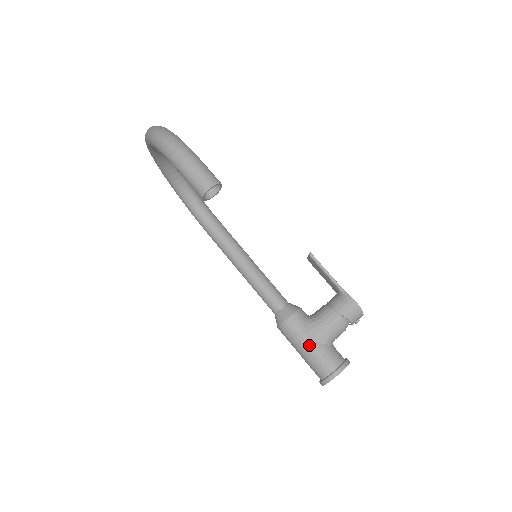
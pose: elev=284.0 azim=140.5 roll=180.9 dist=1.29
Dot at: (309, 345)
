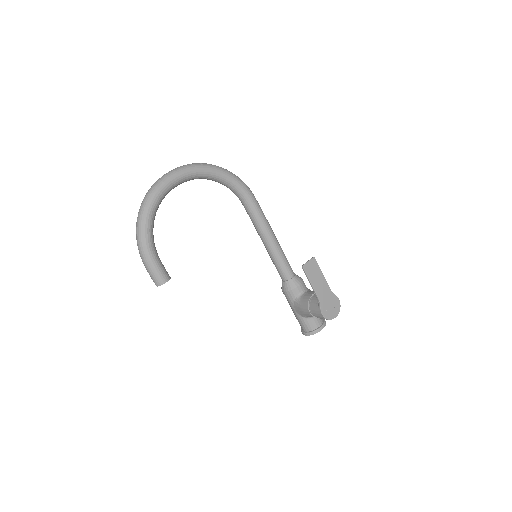
Dot at: (293, 311)
